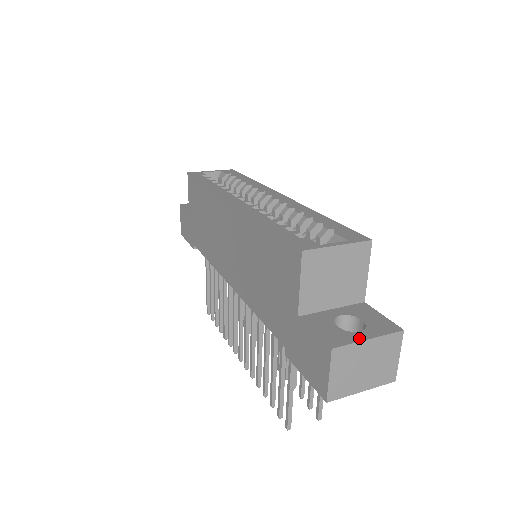
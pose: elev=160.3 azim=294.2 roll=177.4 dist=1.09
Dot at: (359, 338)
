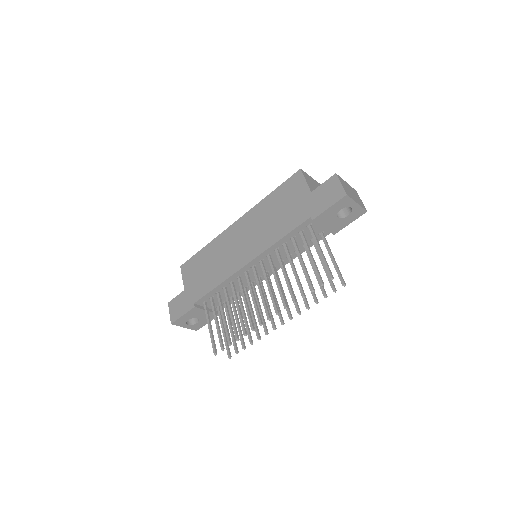
Dot at: occluded
